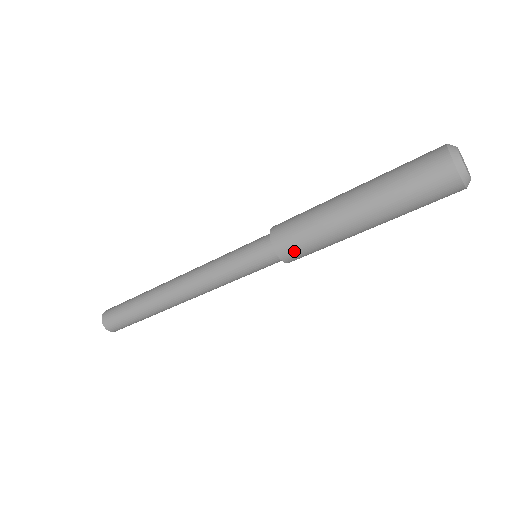
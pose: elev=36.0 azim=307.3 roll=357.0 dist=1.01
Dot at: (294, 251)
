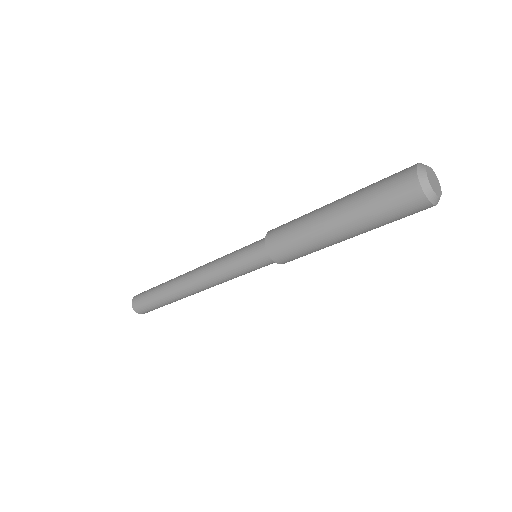
Dot at: occluded
